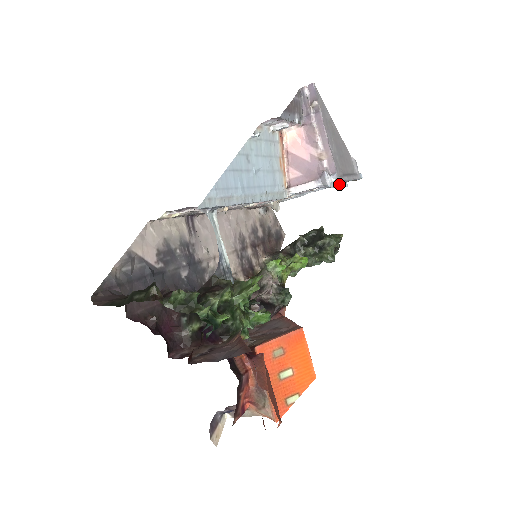
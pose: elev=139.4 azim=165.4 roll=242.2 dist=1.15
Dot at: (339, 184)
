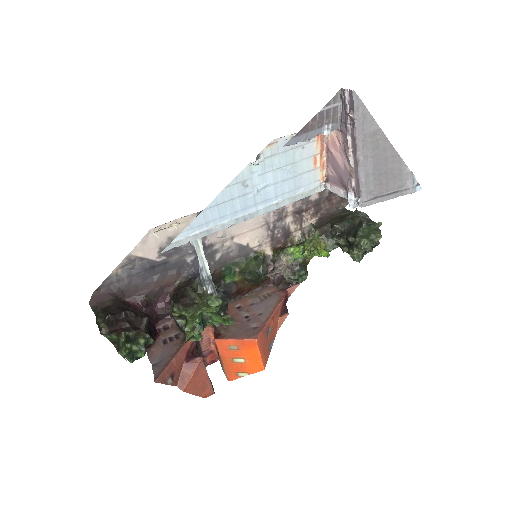
Dot at: occluded
